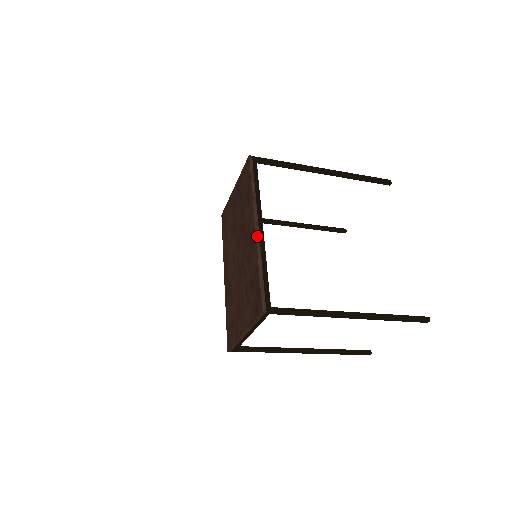
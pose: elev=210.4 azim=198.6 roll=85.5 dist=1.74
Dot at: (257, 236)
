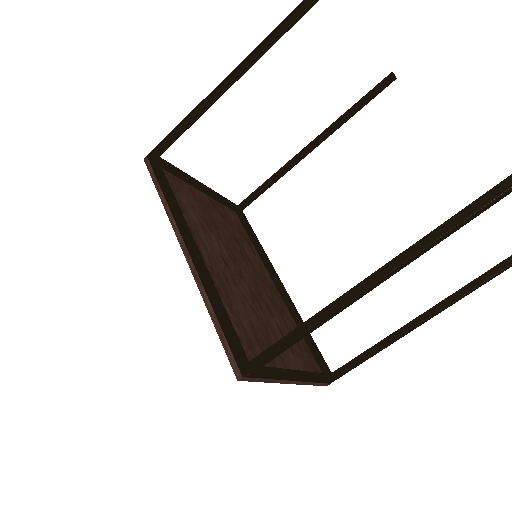
Dot at: (190, 265)
